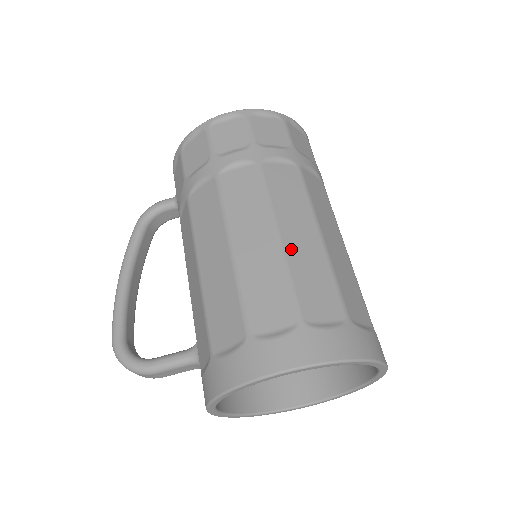
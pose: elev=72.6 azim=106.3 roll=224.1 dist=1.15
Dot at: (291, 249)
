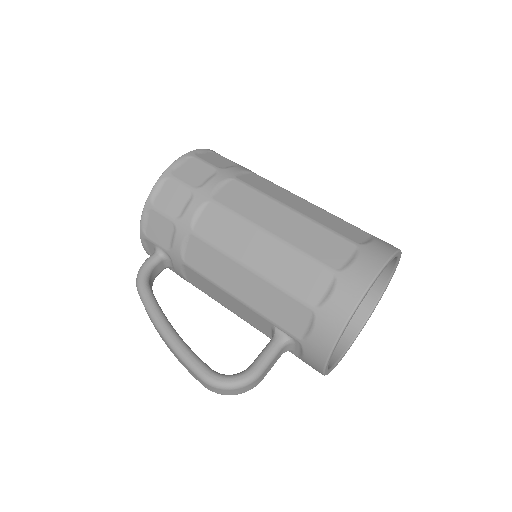
Dot at: (308, 214)
